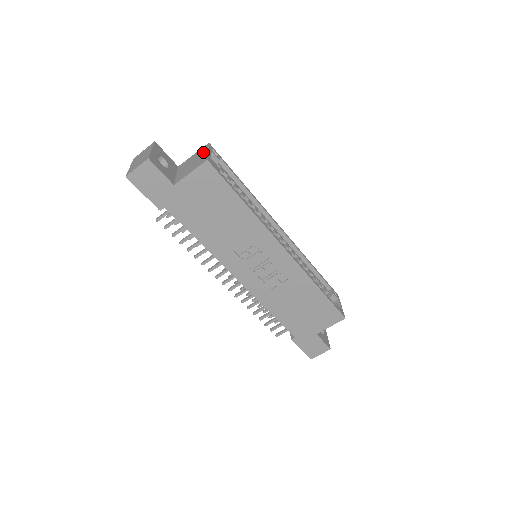
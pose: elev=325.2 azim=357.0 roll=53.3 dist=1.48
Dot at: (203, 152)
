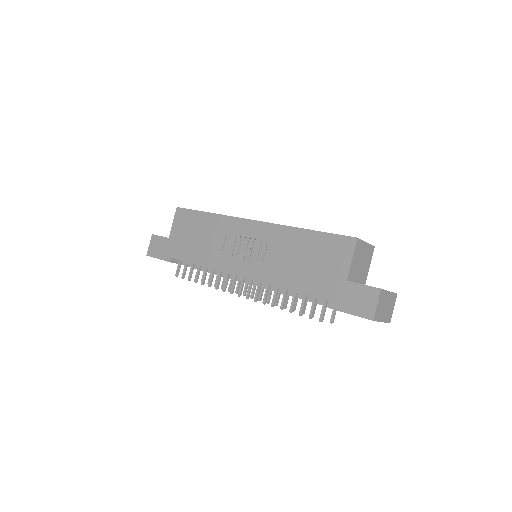
Dot at: occluded
